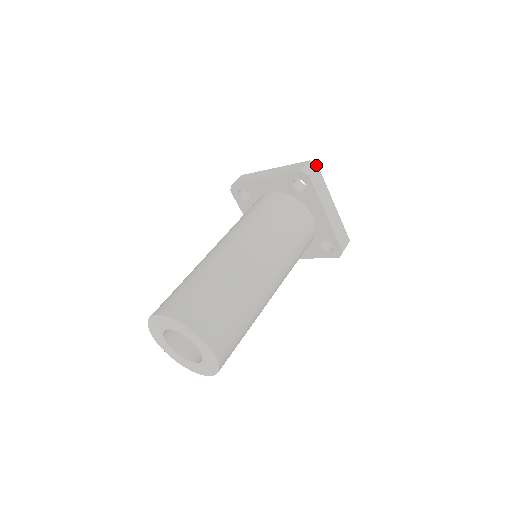
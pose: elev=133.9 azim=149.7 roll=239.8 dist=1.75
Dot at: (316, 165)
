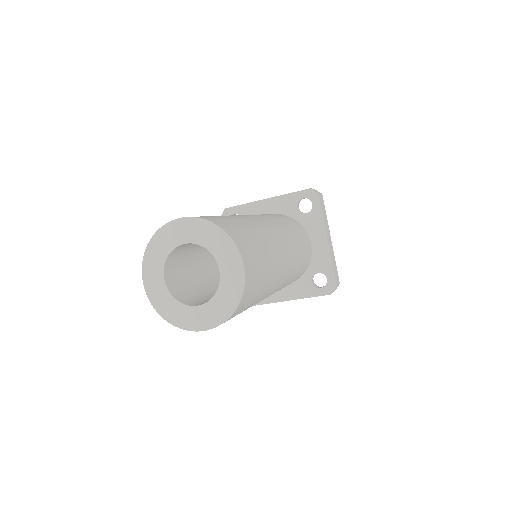
Dot at: (321, 193)
